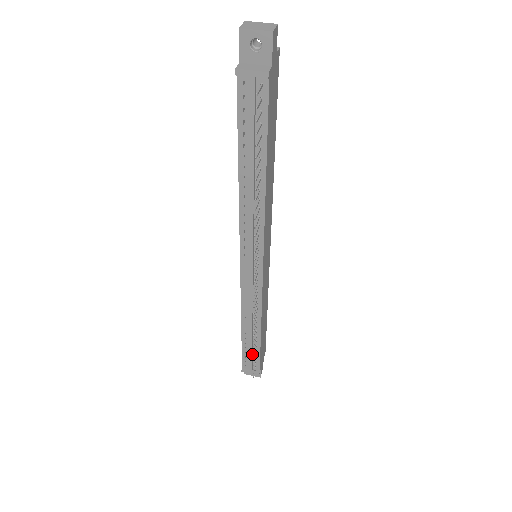
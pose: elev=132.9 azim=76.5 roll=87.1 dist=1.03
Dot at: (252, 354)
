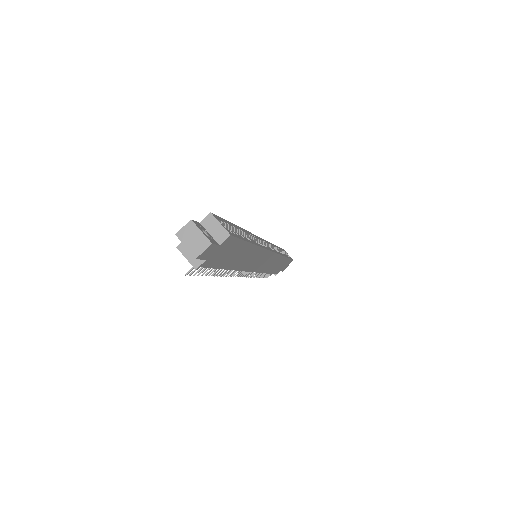
Dot at: occluded
